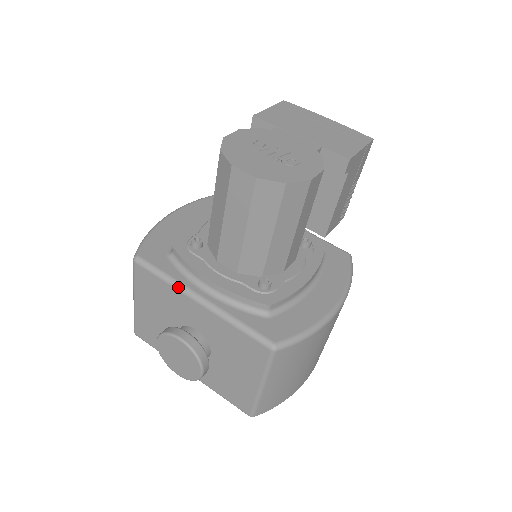
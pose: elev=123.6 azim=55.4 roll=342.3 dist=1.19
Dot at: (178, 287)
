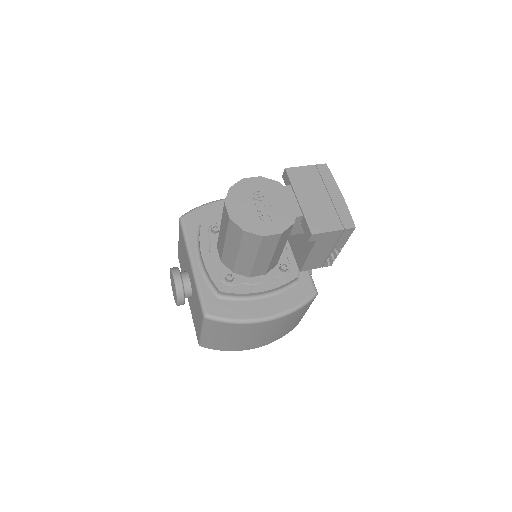
Dot at: (187, 249)
